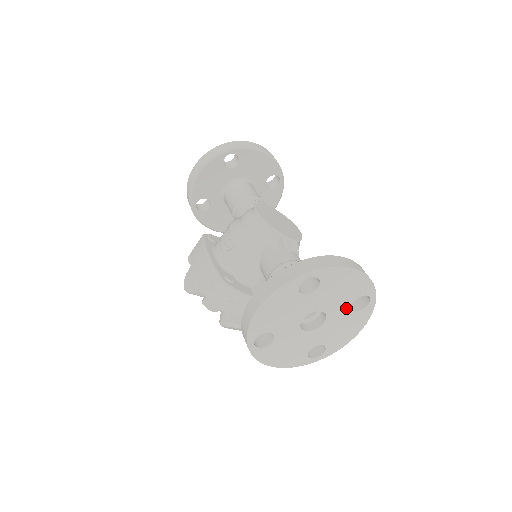
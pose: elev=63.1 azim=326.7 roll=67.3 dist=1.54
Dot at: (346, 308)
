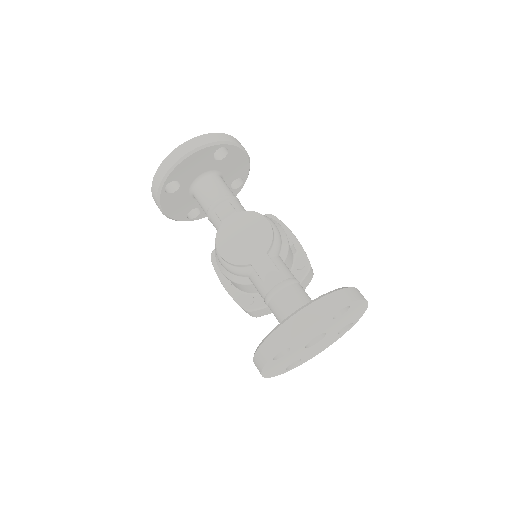
Dot at: (332, 321)
